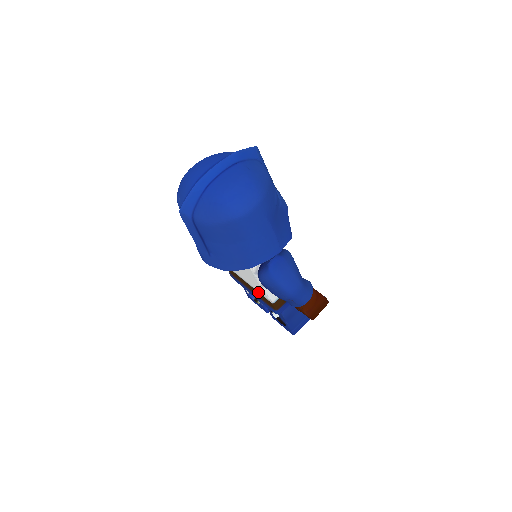
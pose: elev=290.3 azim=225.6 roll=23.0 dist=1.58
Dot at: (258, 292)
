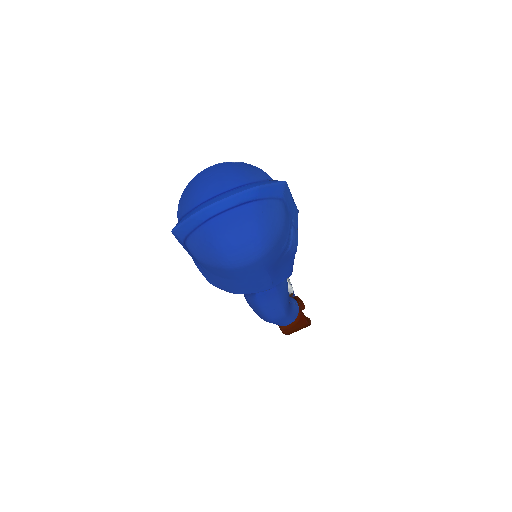
Dot at: occluded
